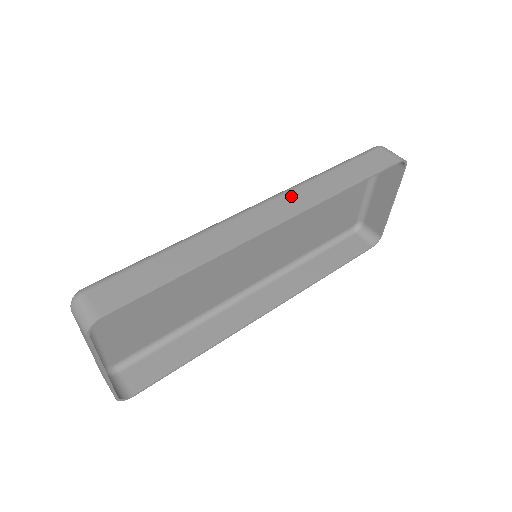
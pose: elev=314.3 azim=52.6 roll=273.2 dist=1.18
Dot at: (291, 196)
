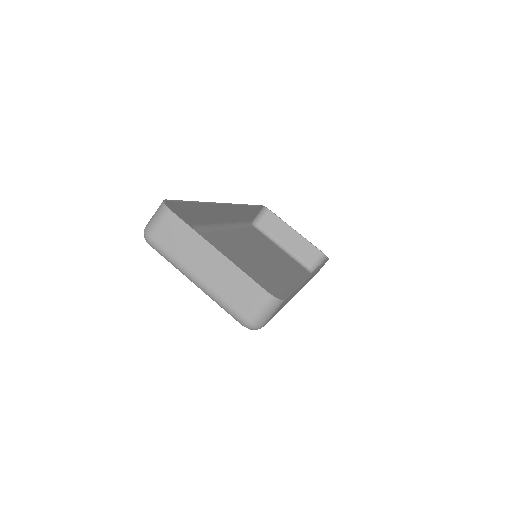
Dot at: (226, 218)
